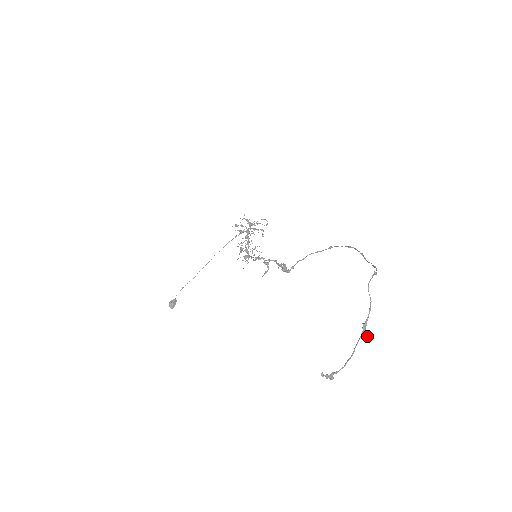
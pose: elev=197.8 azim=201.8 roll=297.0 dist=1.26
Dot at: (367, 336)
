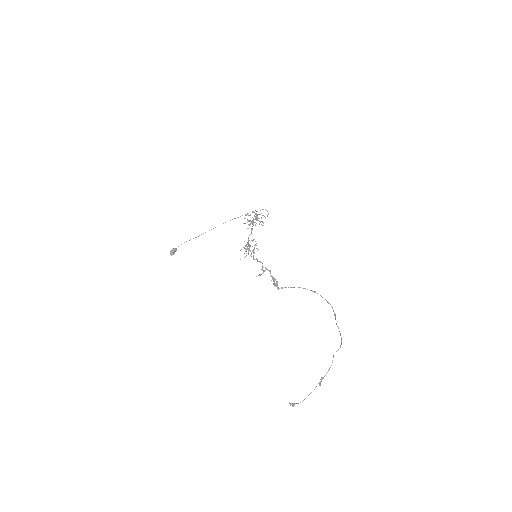
Dot at: (320, 384)
